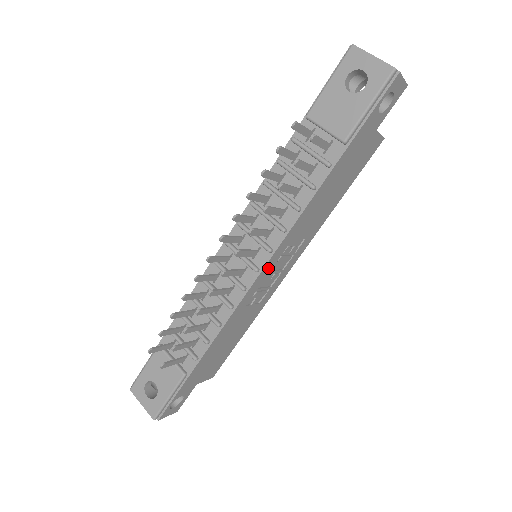
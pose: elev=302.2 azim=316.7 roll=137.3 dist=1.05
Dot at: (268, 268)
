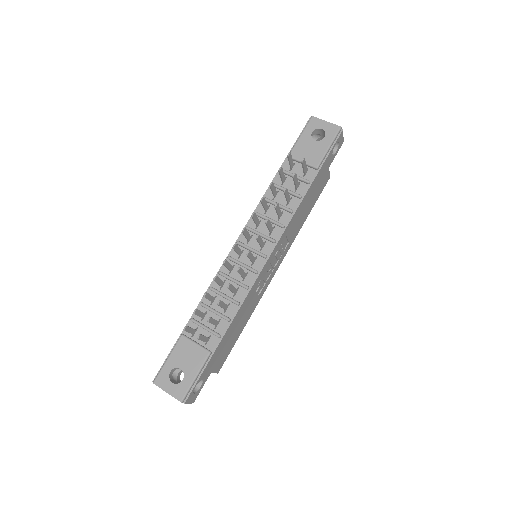
Dot at: (271, 257)
